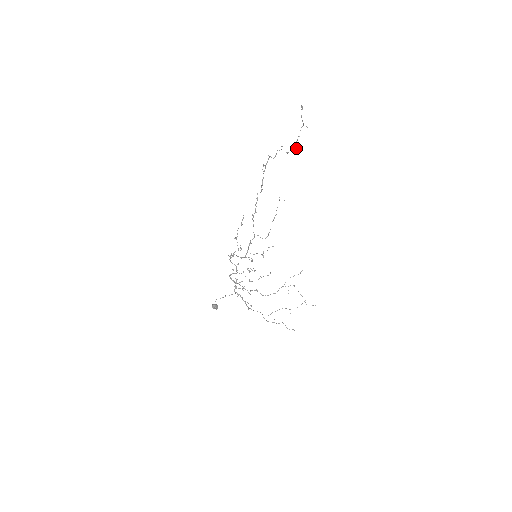
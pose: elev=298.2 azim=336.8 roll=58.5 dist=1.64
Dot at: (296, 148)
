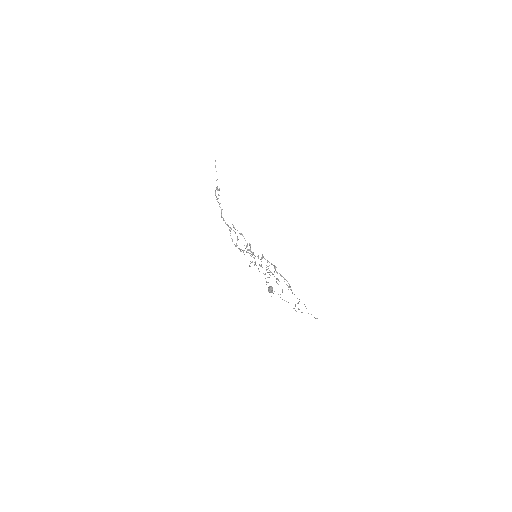
Dot at: occluded
